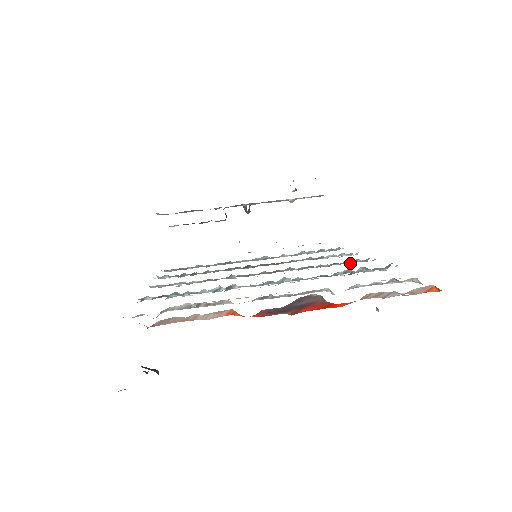
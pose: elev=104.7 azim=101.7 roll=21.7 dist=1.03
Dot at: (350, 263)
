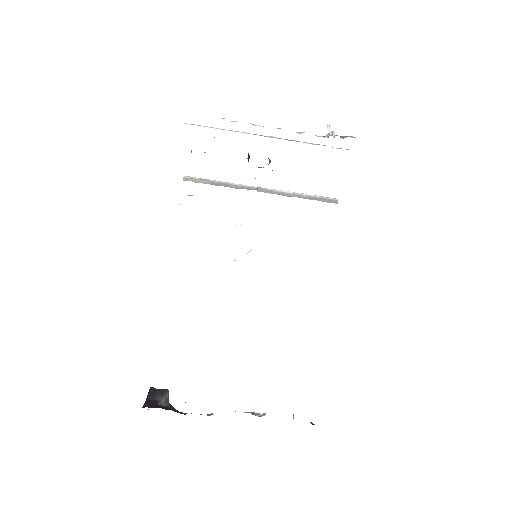
Dot at: occluded
